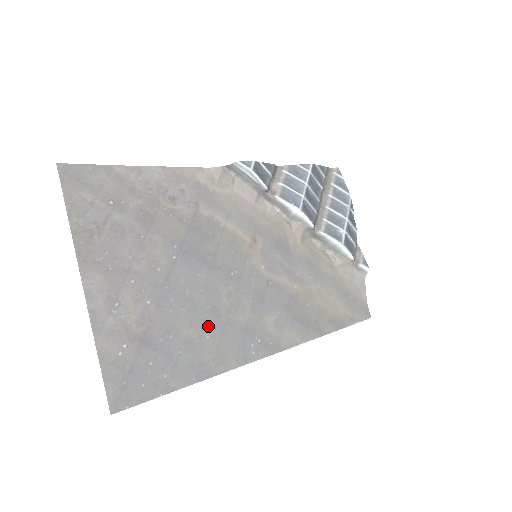
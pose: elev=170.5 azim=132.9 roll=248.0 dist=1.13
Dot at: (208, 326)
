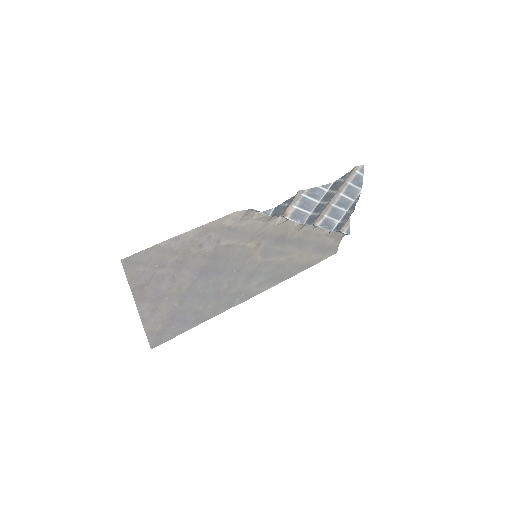
Dot at: (211, 301)
